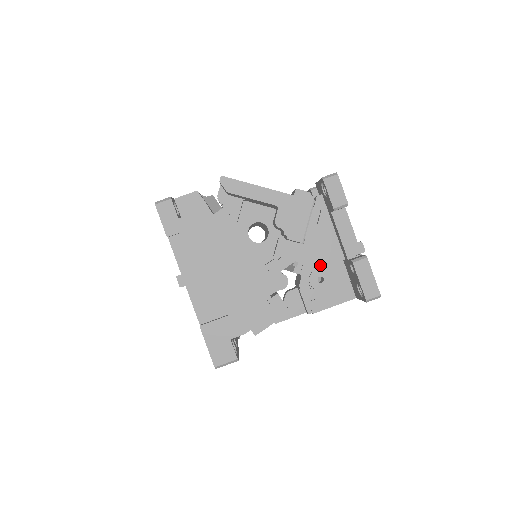
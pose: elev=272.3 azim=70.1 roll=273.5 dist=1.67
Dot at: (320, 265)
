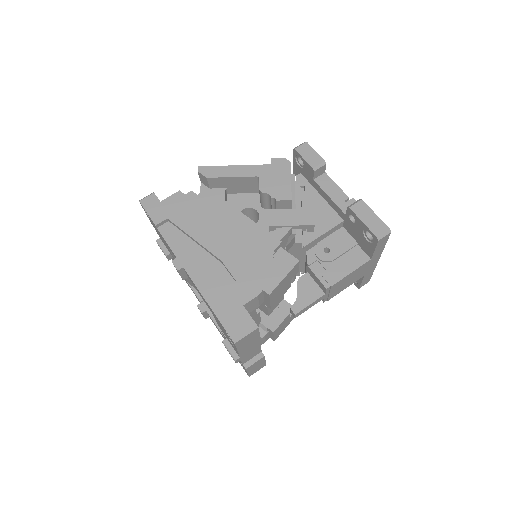
Dot at: (320, 232)
